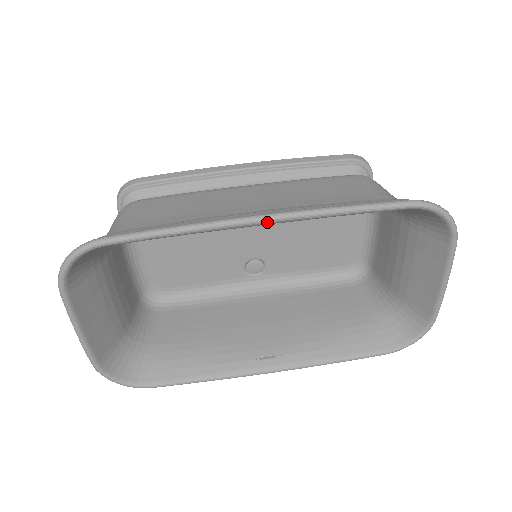
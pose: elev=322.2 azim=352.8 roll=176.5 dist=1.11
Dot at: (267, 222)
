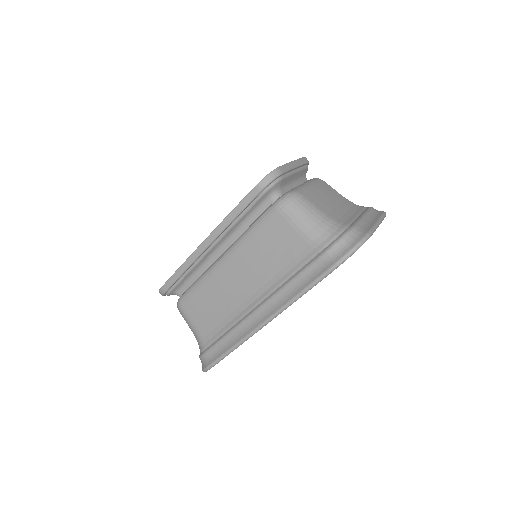
Dot at: occluded
